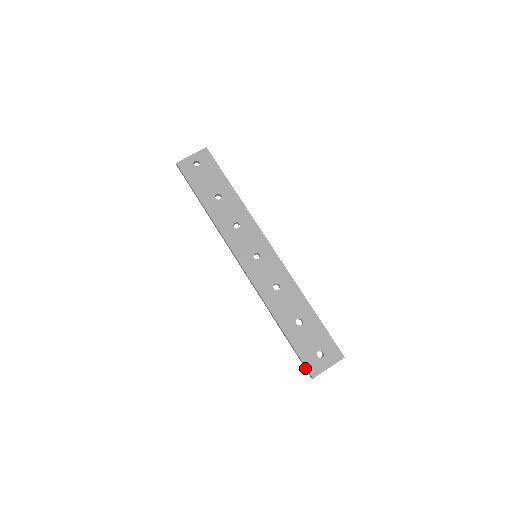
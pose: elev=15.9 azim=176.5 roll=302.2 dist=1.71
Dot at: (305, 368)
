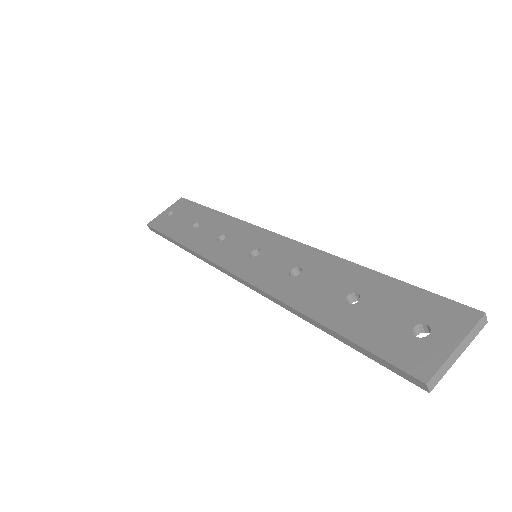
Dot at: occluded
